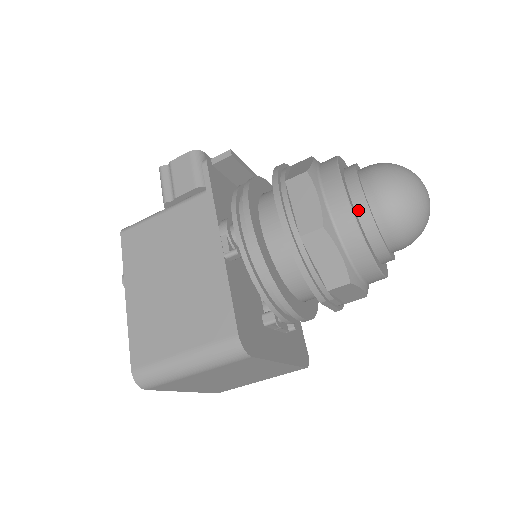
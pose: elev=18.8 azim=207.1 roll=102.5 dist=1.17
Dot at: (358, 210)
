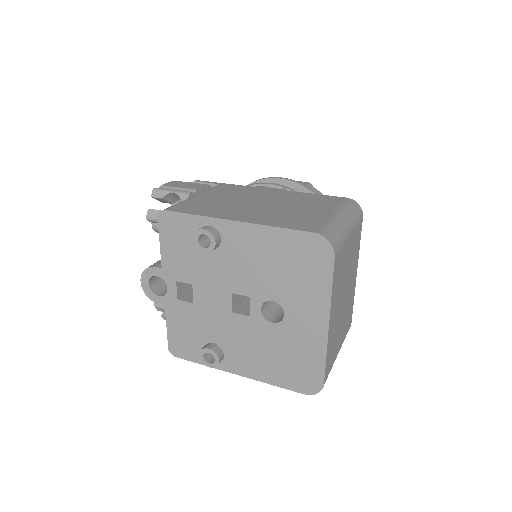
Dot at: occluded
